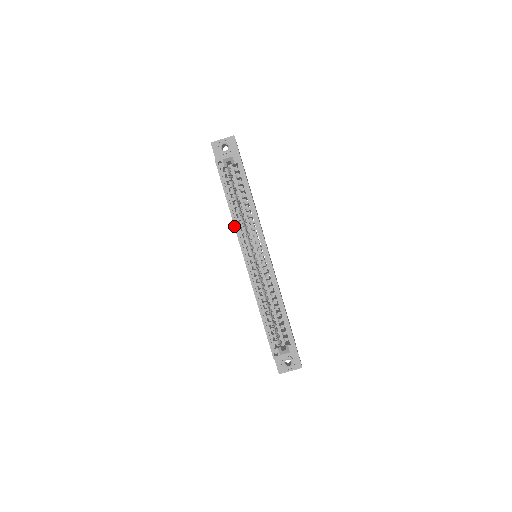
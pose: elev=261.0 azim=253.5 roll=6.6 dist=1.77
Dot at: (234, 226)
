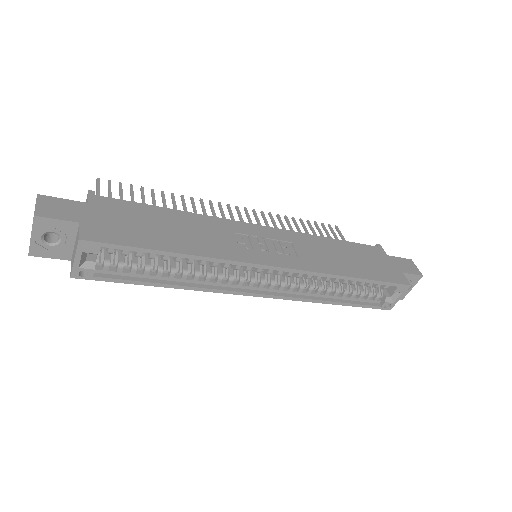
Dot at: occluded
